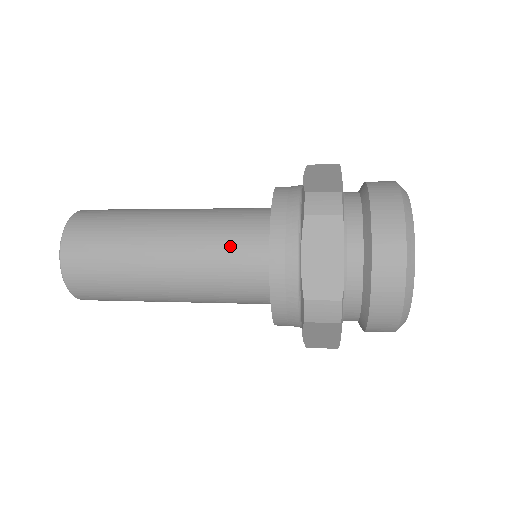
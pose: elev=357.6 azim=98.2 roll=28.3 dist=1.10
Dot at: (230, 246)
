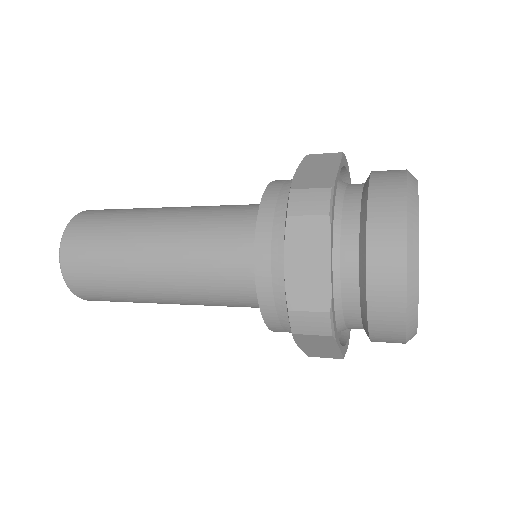
Dot at: (232, 207)
